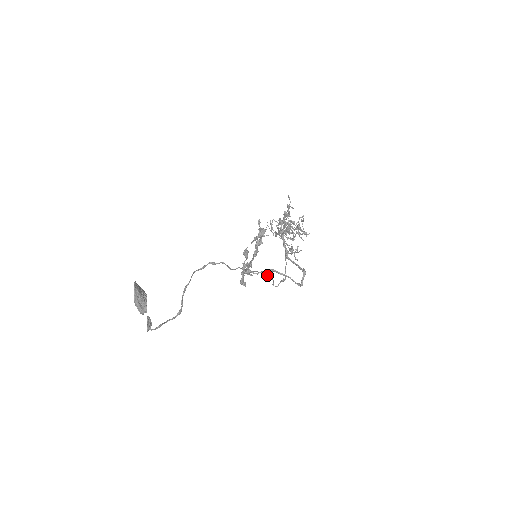
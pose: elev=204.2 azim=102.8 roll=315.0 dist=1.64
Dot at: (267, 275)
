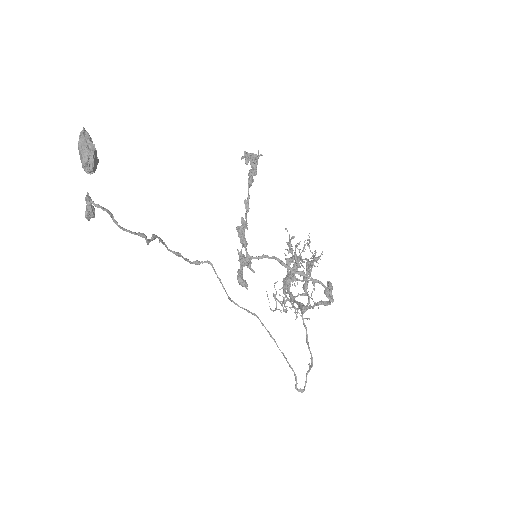
Dot at: (282, 353)
